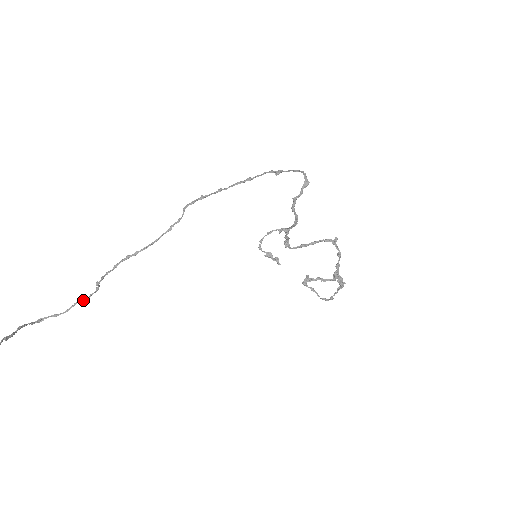
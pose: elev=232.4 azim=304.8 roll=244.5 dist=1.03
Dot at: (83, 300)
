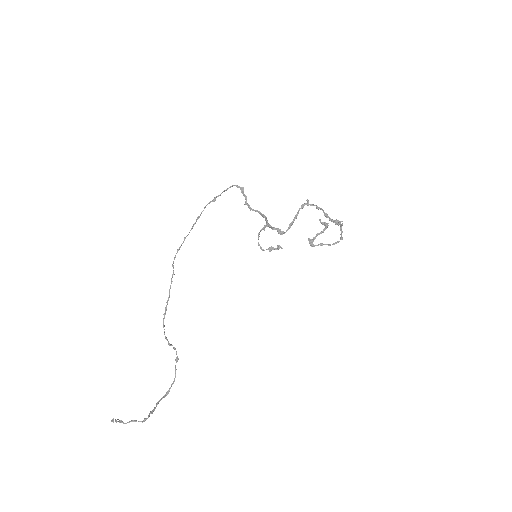
Dot at: (176, 361)
